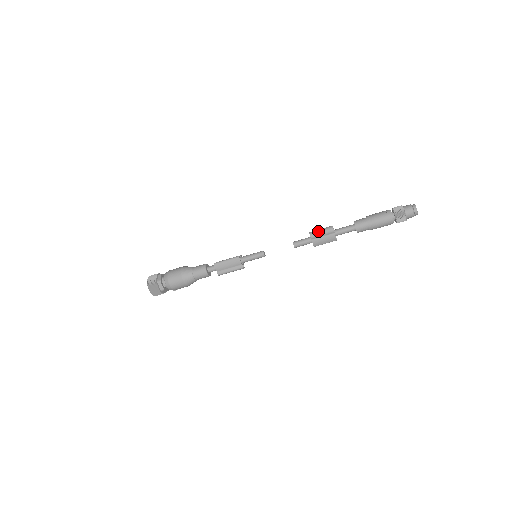
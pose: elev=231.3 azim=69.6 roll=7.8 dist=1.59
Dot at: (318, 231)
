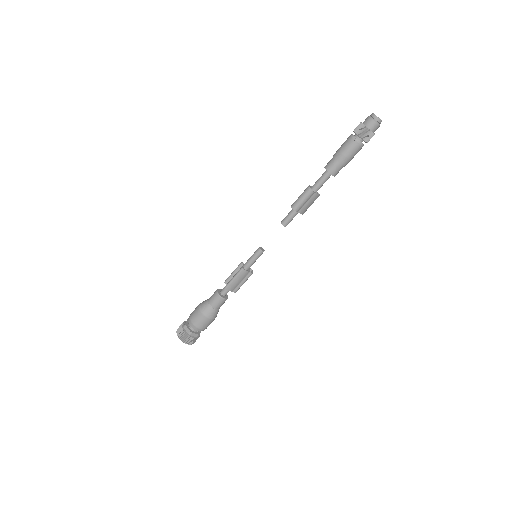
Dot at: (299, 202)
